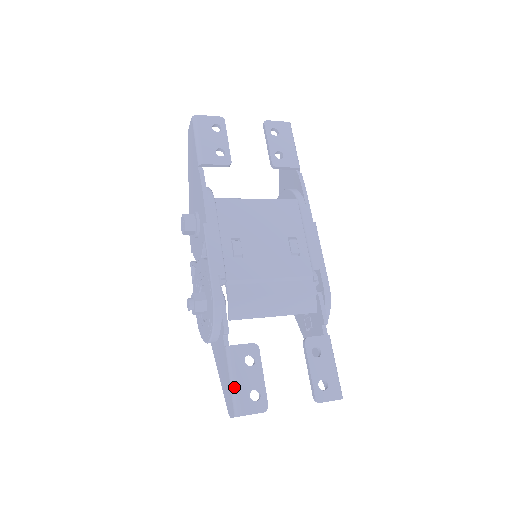
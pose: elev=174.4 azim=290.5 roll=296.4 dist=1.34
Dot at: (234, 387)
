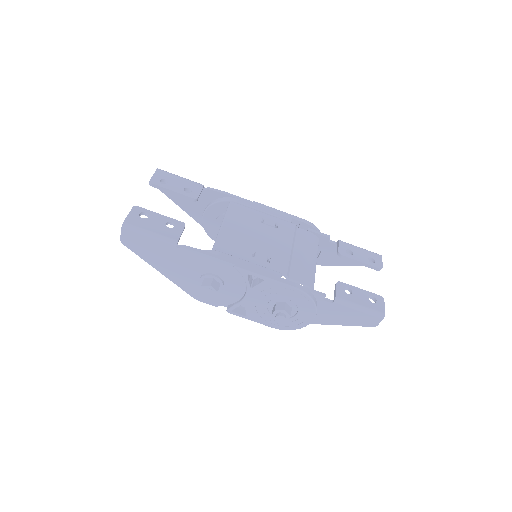
Dot at: (365, 309)
